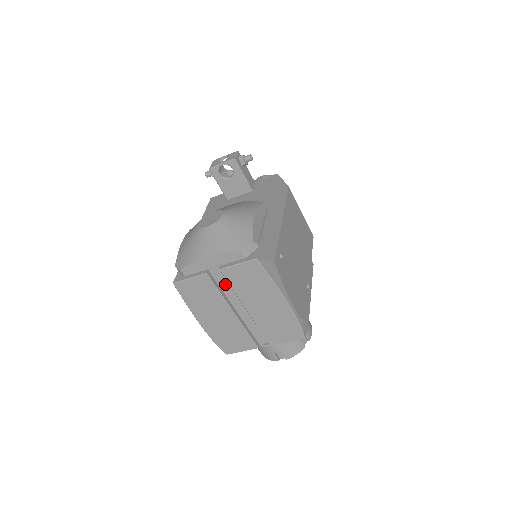
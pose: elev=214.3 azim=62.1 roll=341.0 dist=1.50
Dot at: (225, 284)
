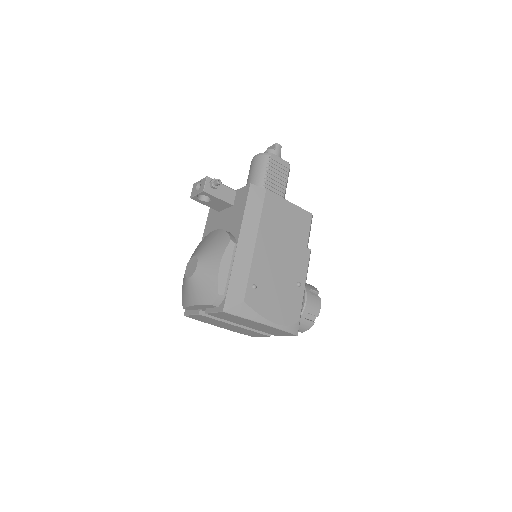
Dot at: occluded
